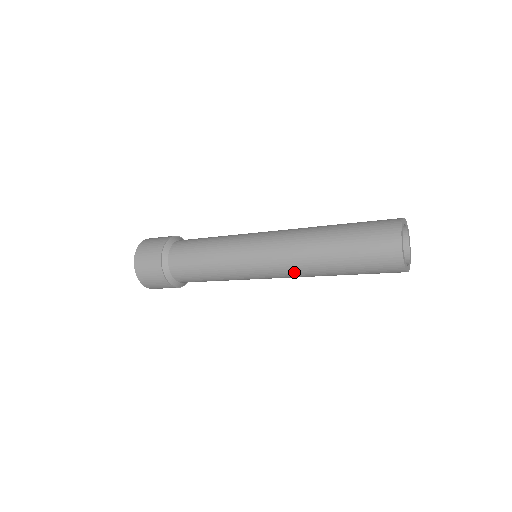
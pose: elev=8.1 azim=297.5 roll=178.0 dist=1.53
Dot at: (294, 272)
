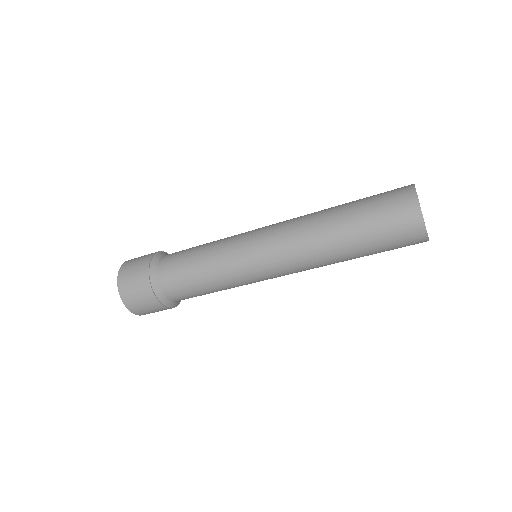
Dot at: (306, 266)
